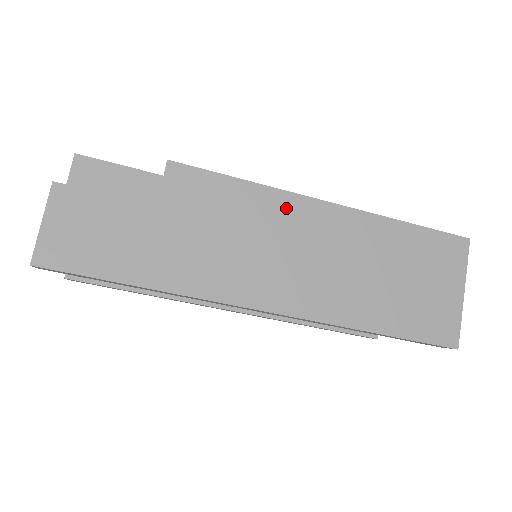
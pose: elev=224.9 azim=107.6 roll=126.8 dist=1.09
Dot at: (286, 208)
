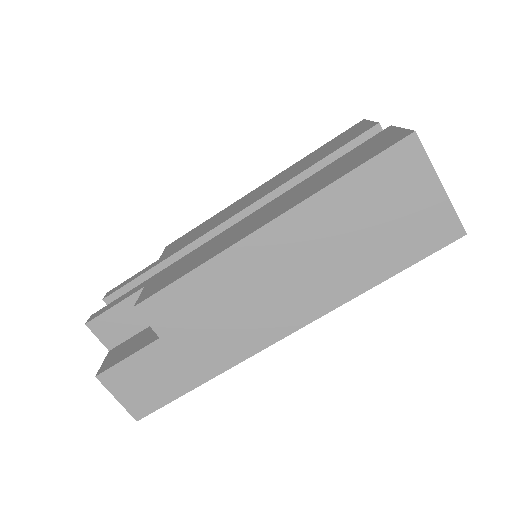
Dot at: (237, 261)
